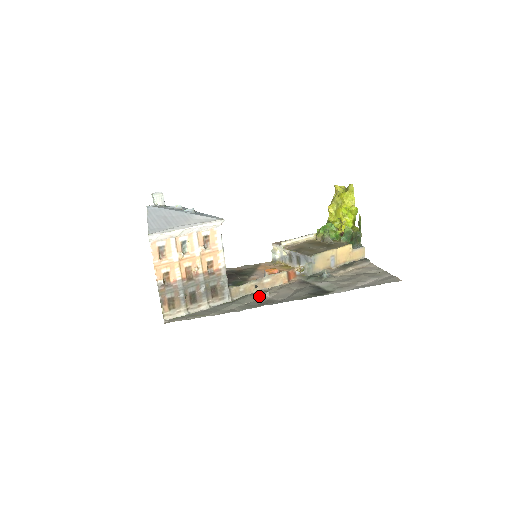
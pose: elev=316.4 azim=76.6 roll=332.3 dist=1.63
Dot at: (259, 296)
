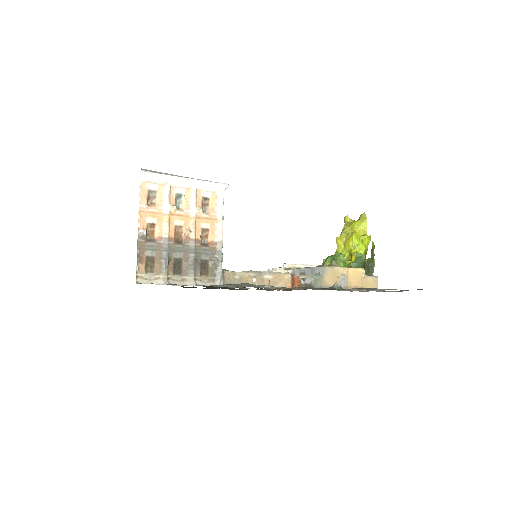
Dot at: (258, 286)
